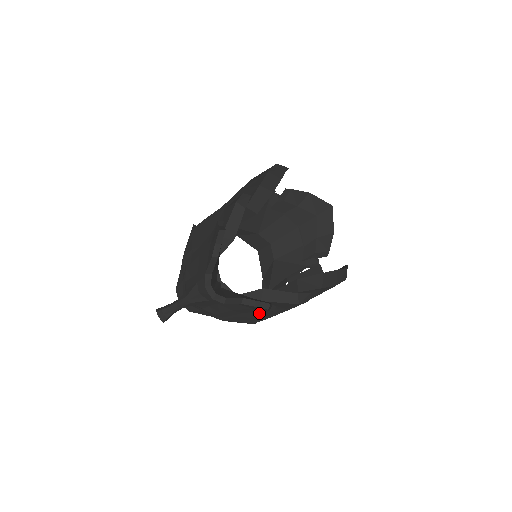
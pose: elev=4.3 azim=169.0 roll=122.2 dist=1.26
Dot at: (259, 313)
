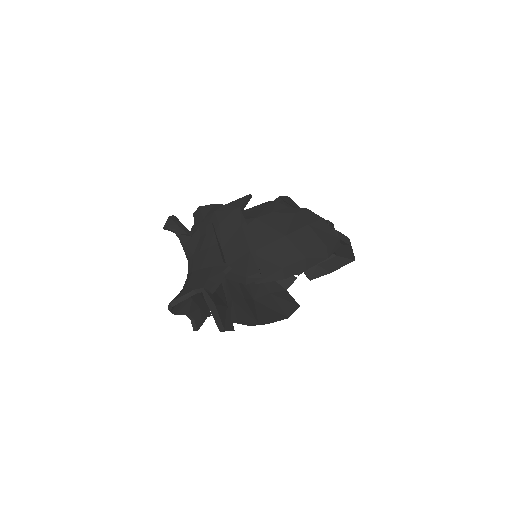
Dot at: occluded
